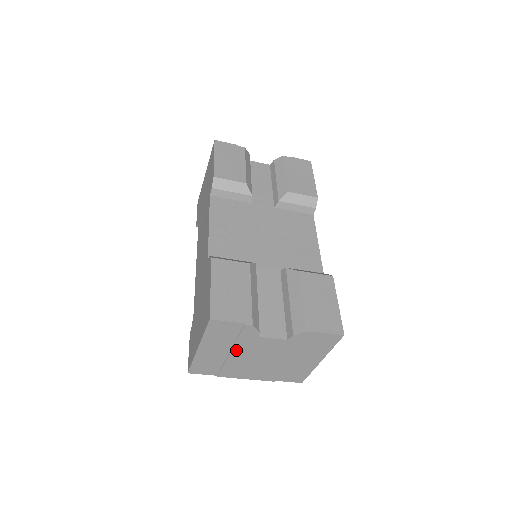
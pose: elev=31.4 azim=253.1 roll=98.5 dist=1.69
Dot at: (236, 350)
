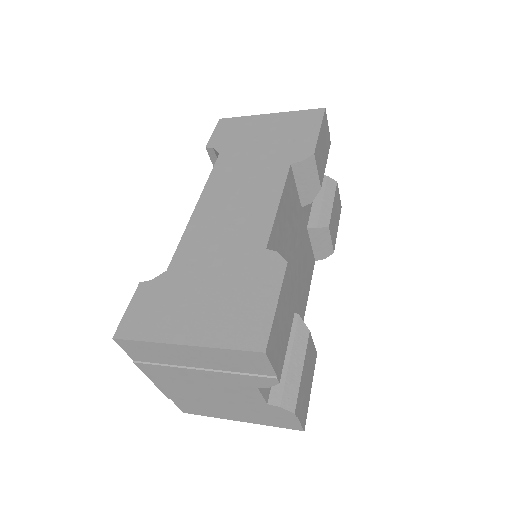
Dot at: (212, 373)
